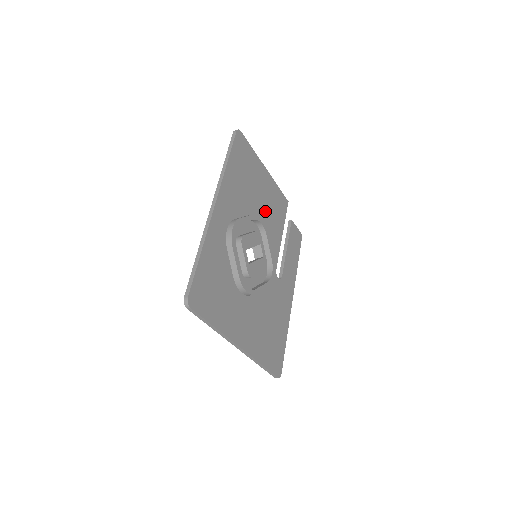
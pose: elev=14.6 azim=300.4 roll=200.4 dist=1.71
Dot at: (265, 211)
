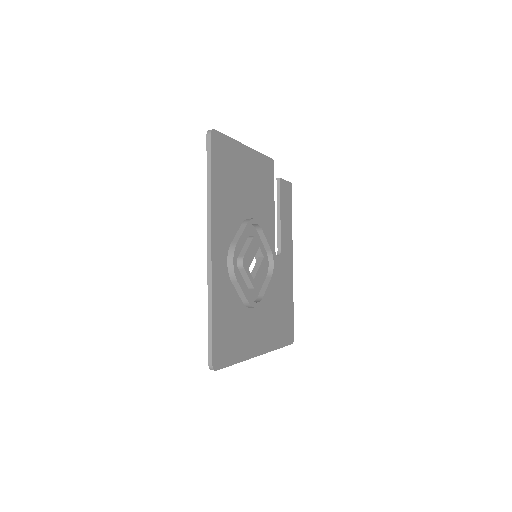
Dot at: (255, 199)
